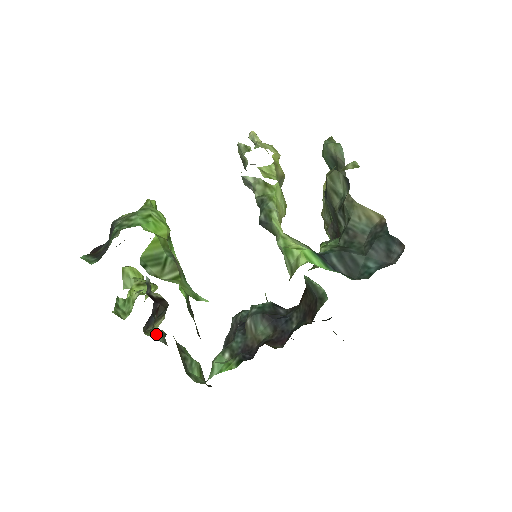
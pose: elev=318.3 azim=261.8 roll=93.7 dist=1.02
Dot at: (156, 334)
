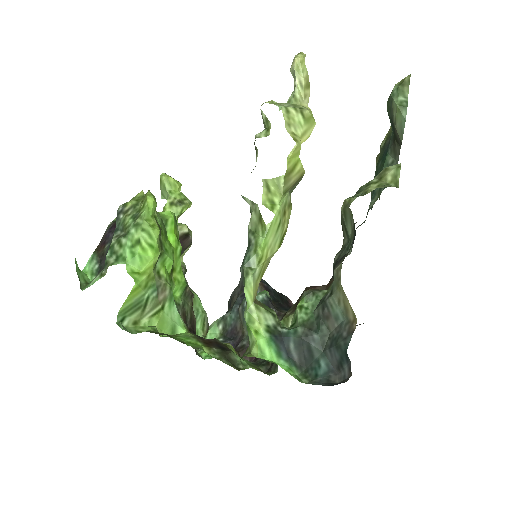
Dot at: occluded
